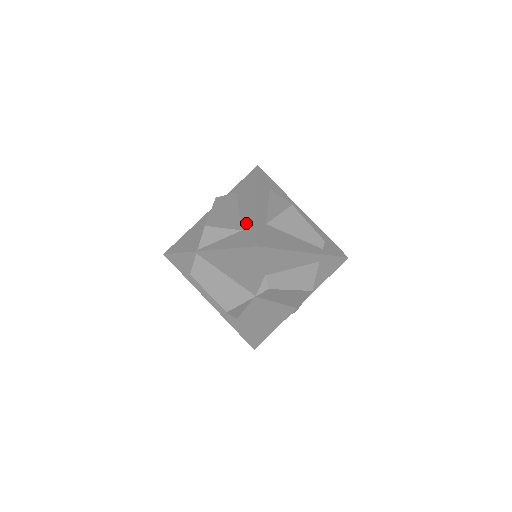
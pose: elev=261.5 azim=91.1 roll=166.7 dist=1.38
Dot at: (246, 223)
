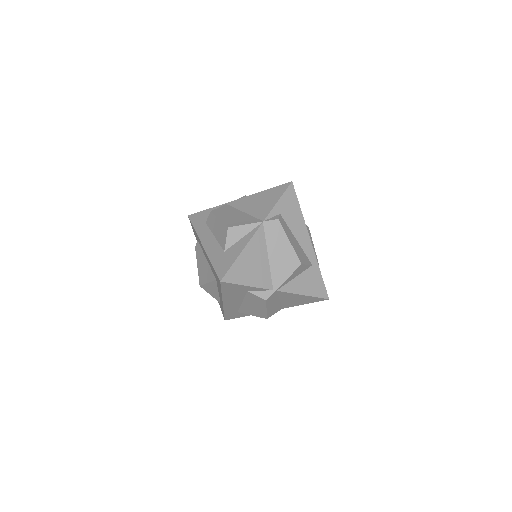
Dot at: occluded
